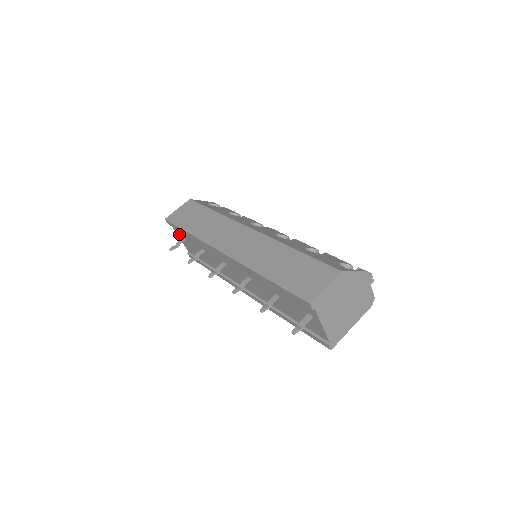
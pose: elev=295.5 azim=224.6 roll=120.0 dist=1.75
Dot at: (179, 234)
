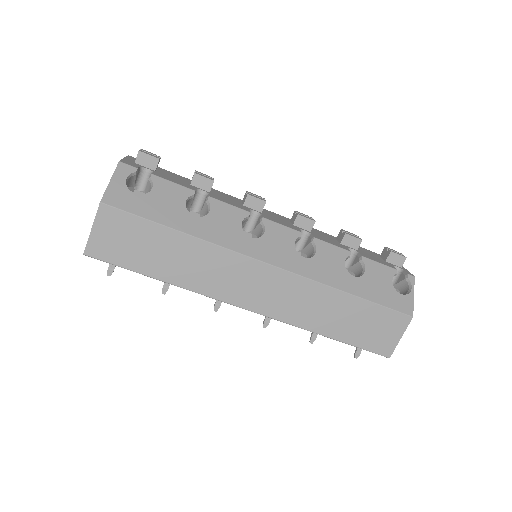
Dot at: occluded
